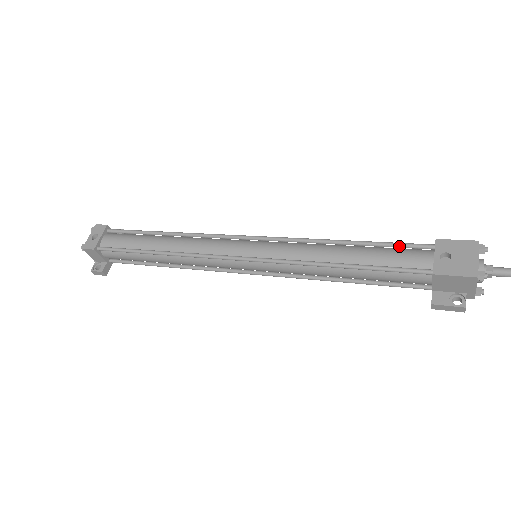
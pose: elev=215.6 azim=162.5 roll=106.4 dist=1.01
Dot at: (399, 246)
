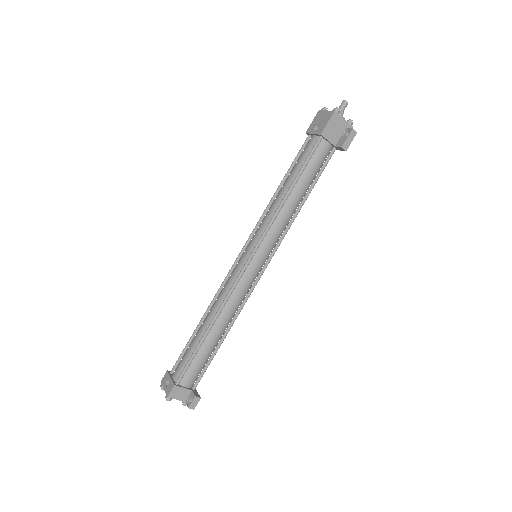
Dot at: (298, 155)
